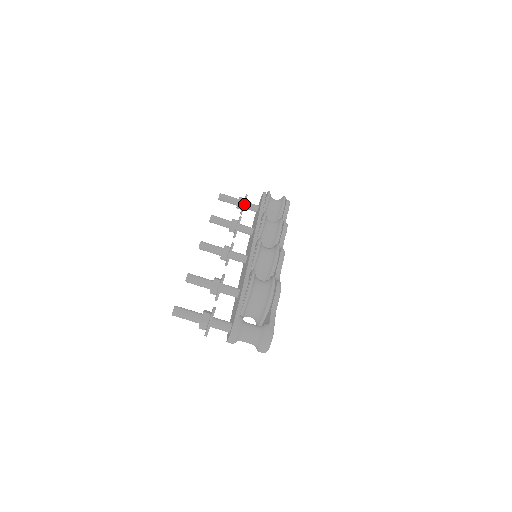
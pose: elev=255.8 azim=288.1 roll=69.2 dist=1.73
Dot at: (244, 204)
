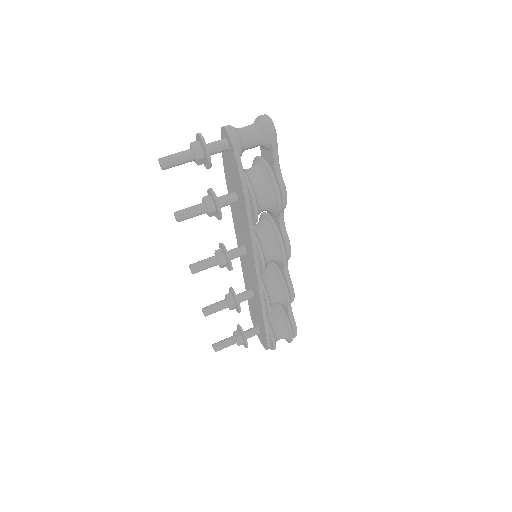
Dot at: (238, 325)
